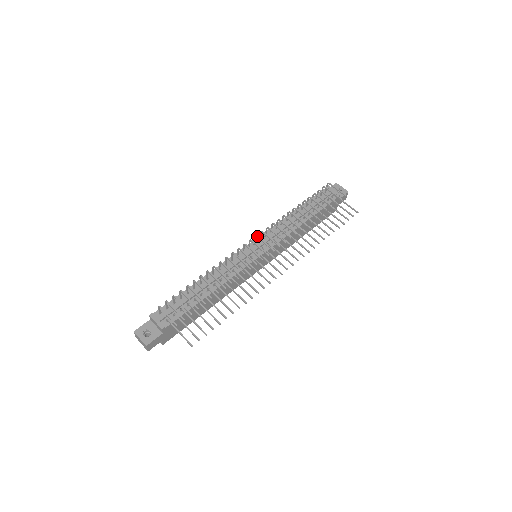
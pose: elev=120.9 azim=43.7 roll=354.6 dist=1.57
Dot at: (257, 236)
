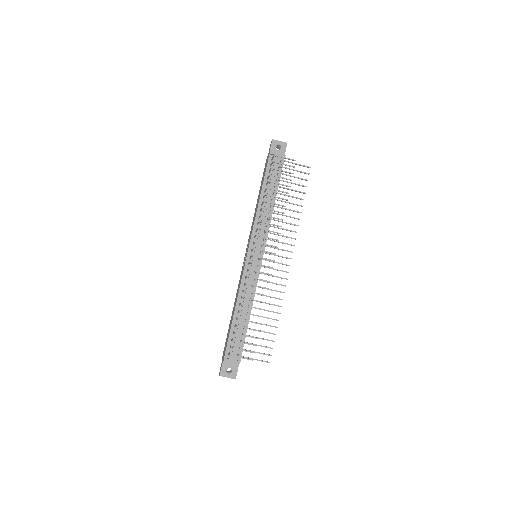
Dot at: occluded
